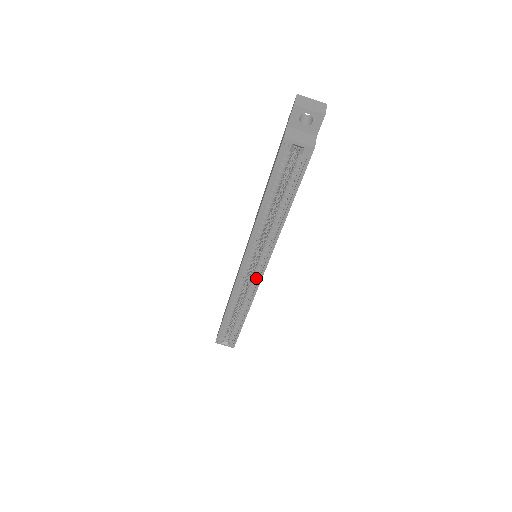
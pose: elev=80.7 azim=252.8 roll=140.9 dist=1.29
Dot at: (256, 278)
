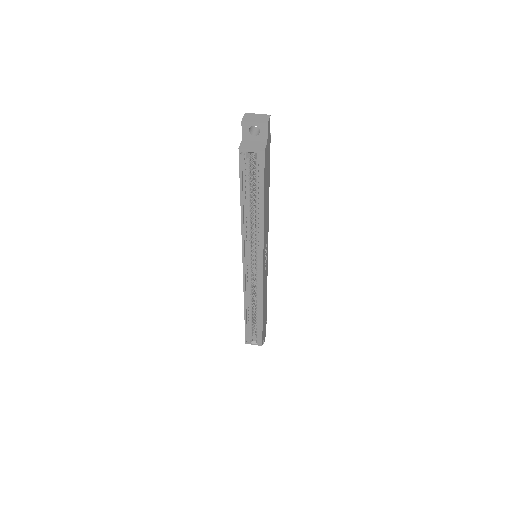
Dot at: (259, 275)
